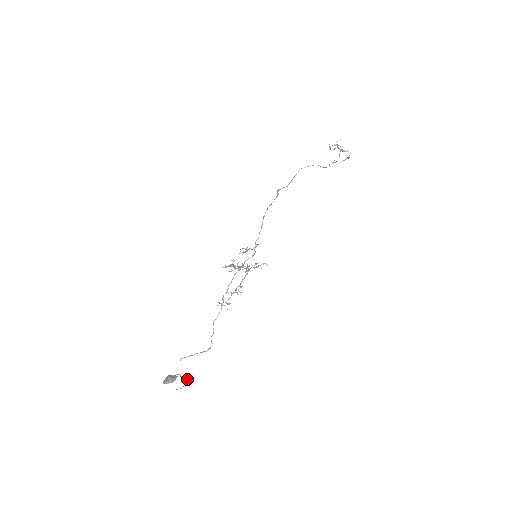
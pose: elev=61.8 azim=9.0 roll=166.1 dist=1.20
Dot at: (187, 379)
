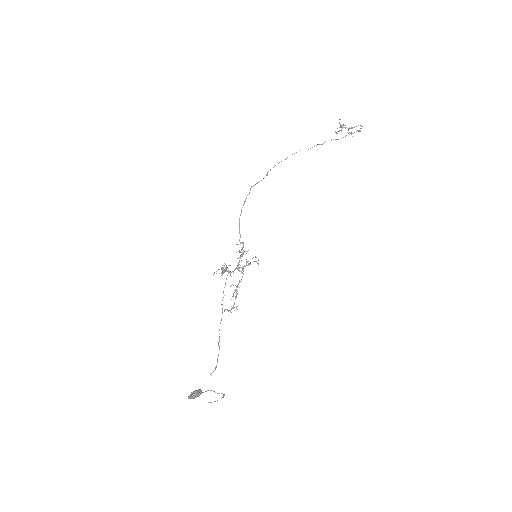
Dot at: (224, 395)
